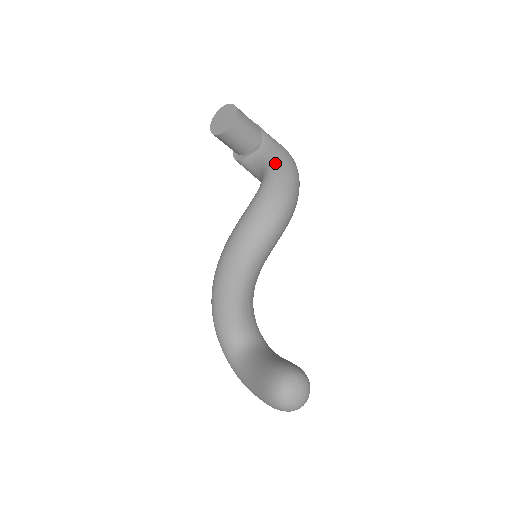
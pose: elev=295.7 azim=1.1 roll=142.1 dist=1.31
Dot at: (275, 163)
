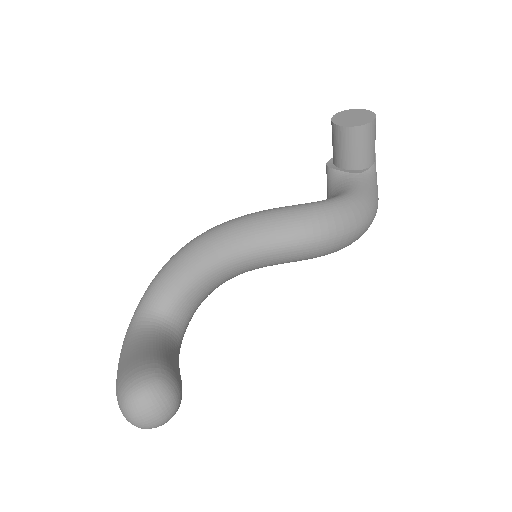
Dot at: (358, 196)
